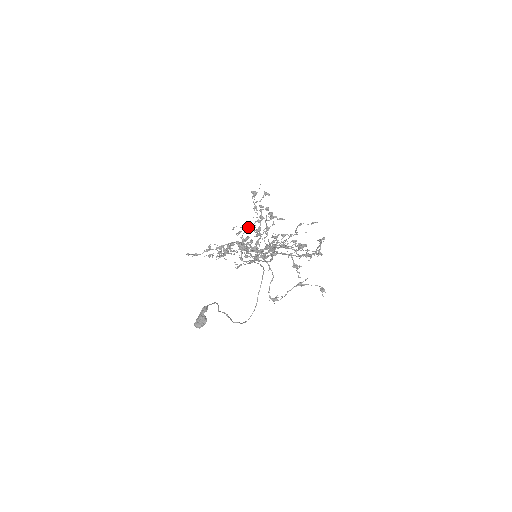
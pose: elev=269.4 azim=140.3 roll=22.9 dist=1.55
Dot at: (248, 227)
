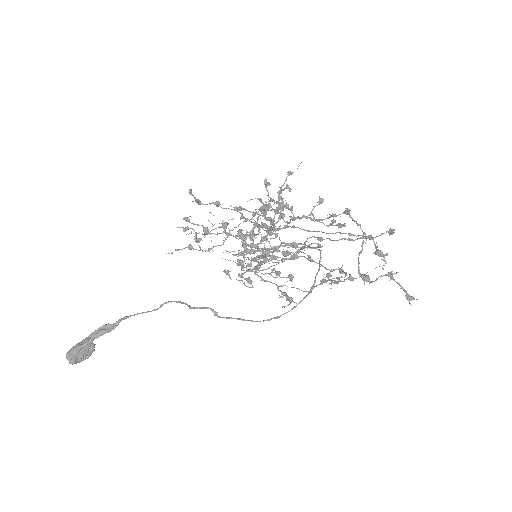
Dot at: (245, 220)
